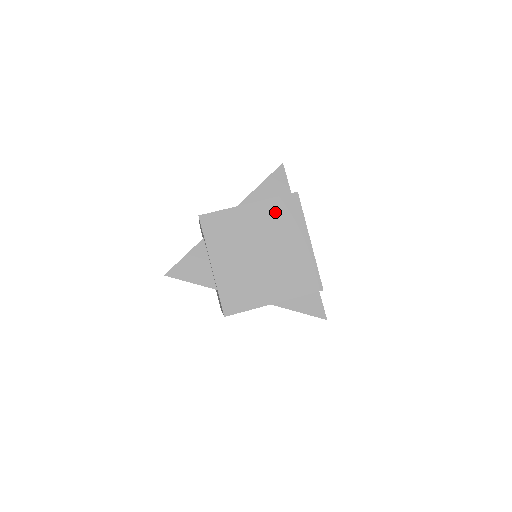
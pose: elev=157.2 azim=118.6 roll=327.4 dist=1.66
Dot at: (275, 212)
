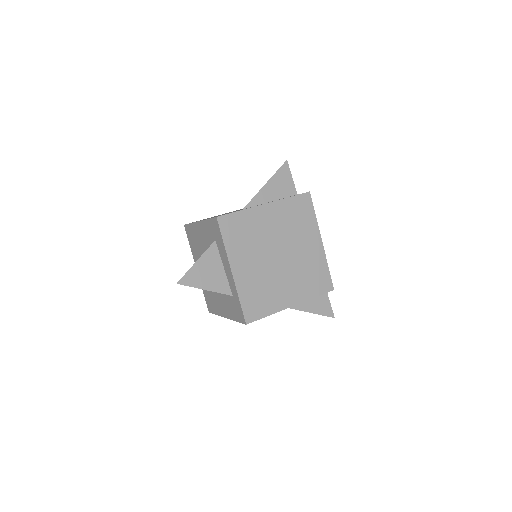
Dot at: (290, 212)
